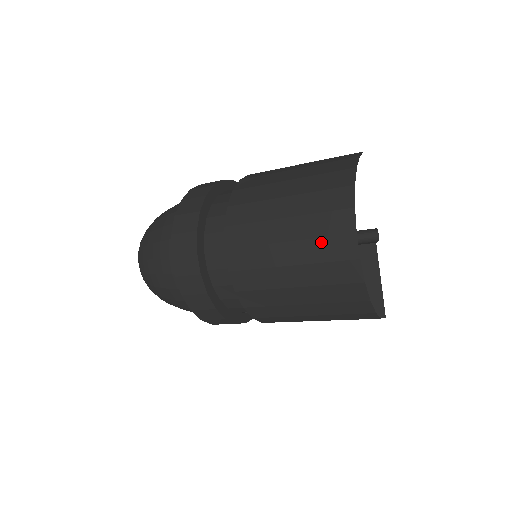
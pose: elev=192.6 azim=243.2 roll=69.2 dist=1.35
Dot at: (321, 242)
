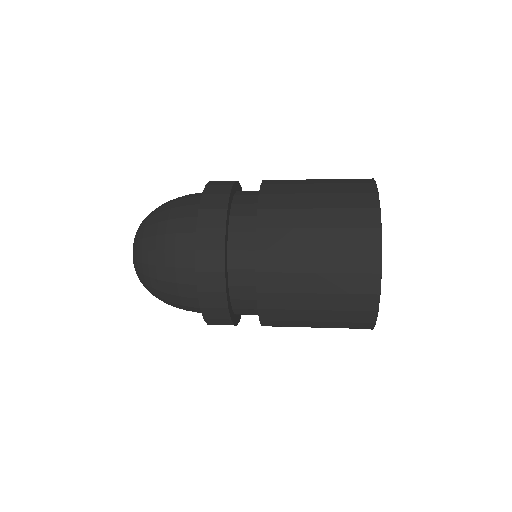
Dot at: occluded
